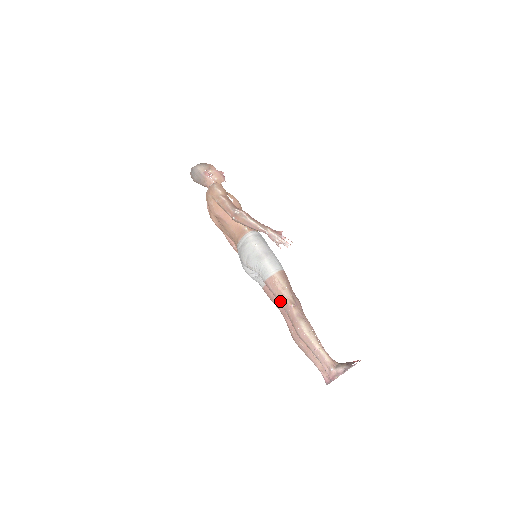
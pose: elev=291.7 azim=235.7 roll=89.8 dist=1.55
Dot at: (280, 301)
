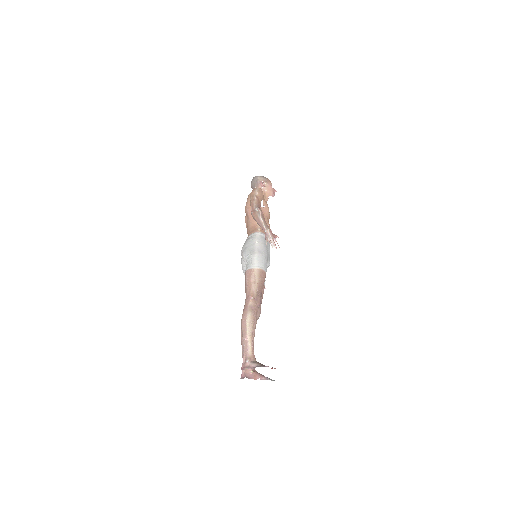
Dot at: (246, 291)
